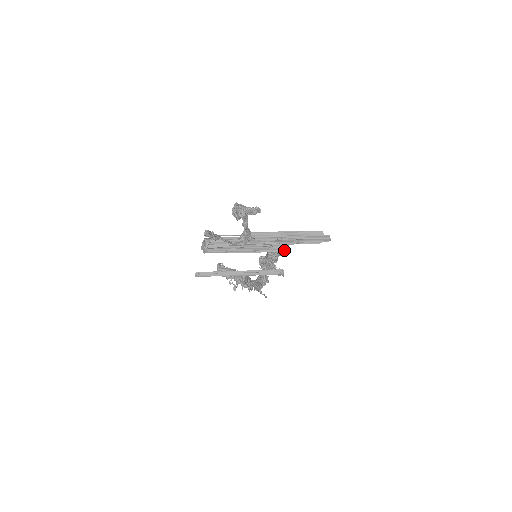
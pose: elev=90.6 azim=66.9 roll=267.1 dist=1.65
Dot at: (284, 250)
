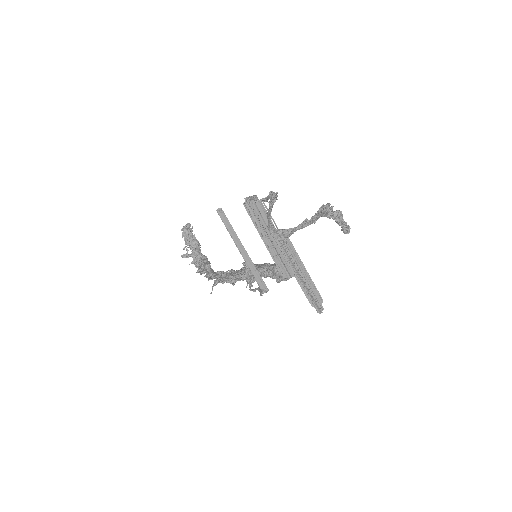
Dot at: (285, 278)
